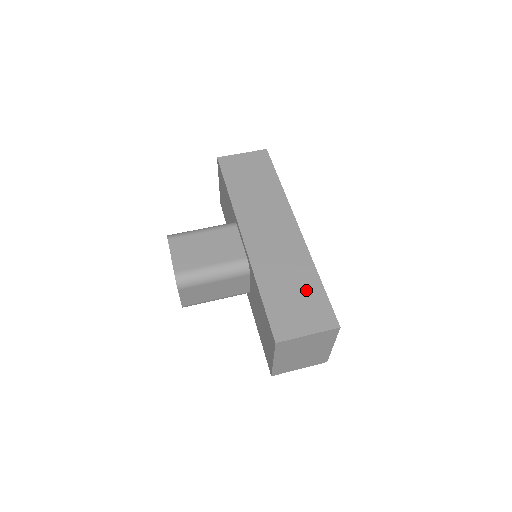
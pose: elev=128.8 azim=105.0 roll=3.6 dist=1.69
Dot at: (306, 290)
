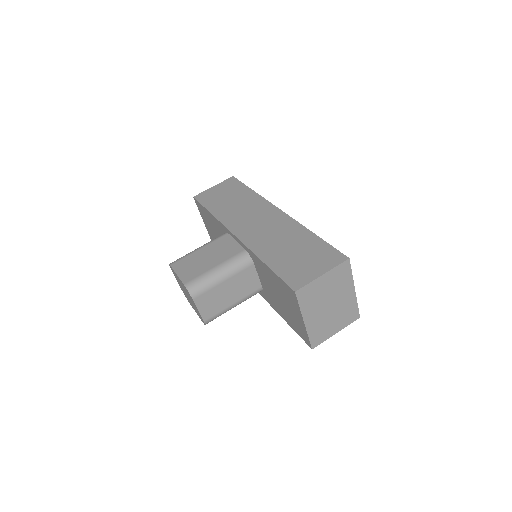
Dot at: (306, 246)
